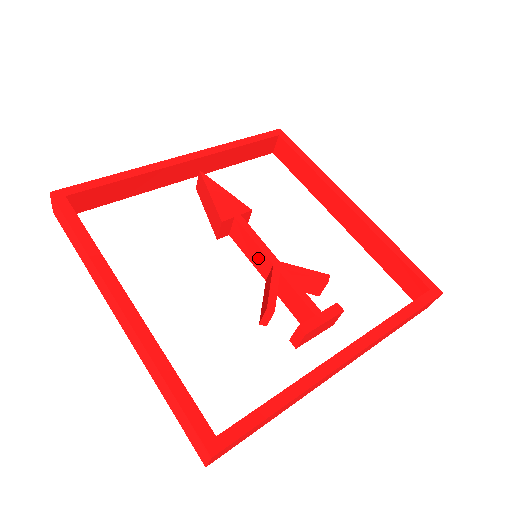
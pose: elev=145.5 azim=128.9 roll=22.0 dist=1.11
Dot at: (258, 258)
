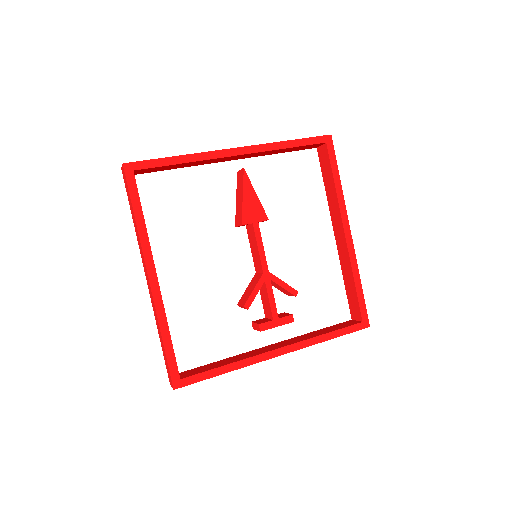
Dot at: (257, 259)
